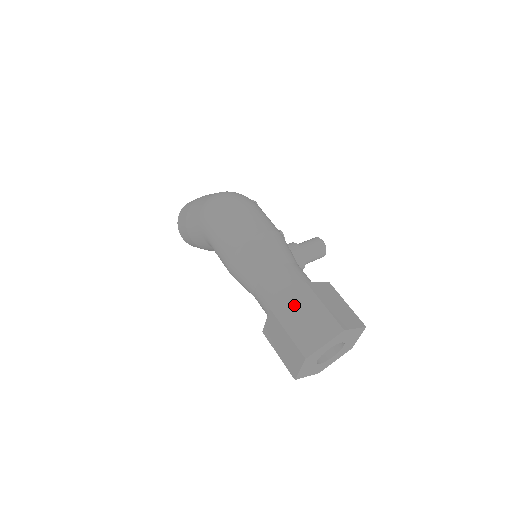
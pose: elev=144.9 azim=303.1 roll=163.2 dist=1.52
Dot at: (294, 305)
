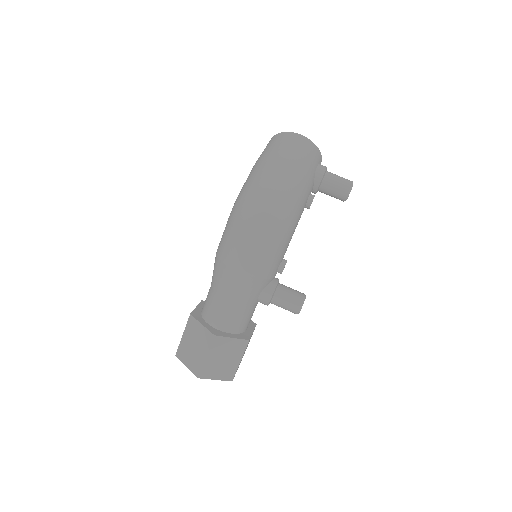
Dot at: (198, 333)
